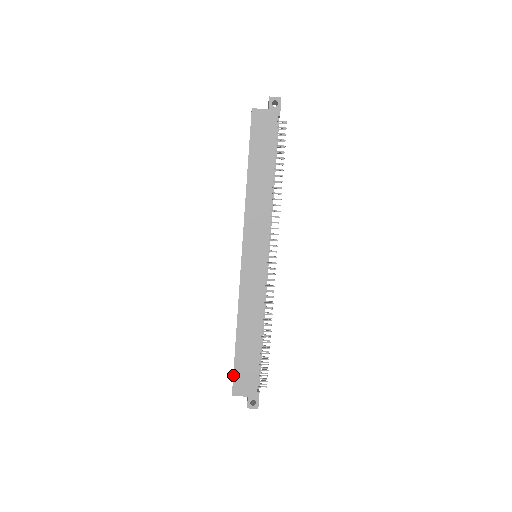
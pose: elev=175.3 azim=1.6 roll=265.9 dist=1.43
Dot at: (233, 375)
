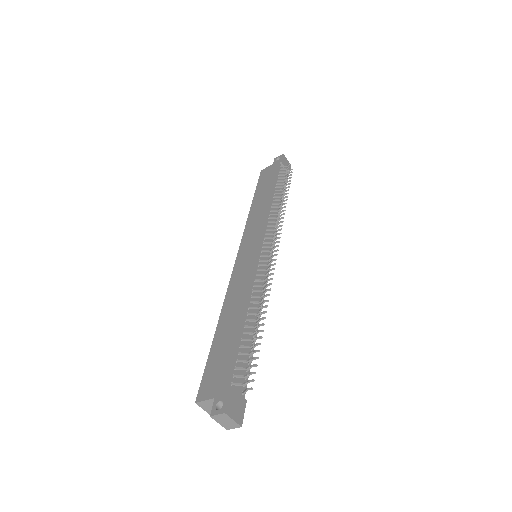
Dot at: (203, 374)
